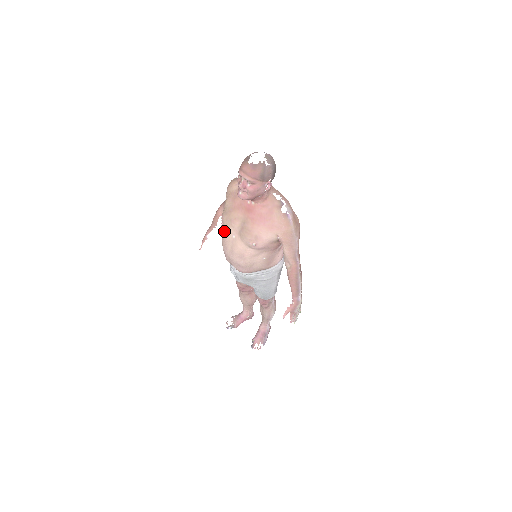
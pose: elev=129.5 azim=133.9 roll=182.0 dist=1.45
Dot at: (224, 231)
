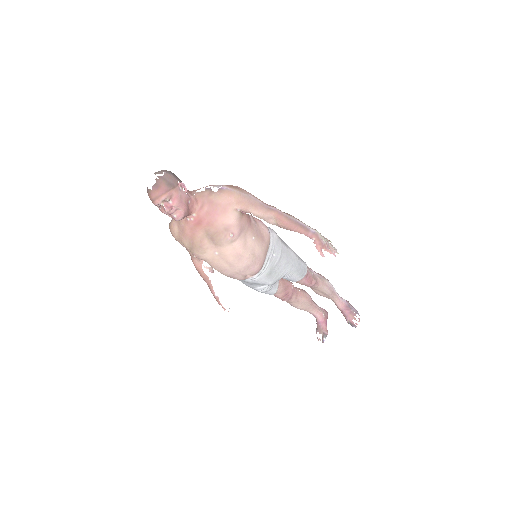
Dot at: (208, 262)
